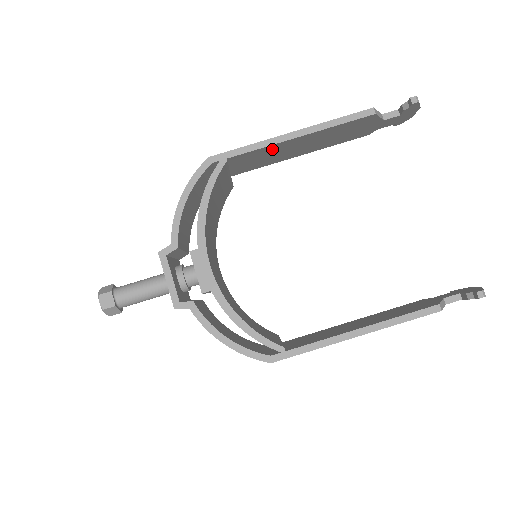
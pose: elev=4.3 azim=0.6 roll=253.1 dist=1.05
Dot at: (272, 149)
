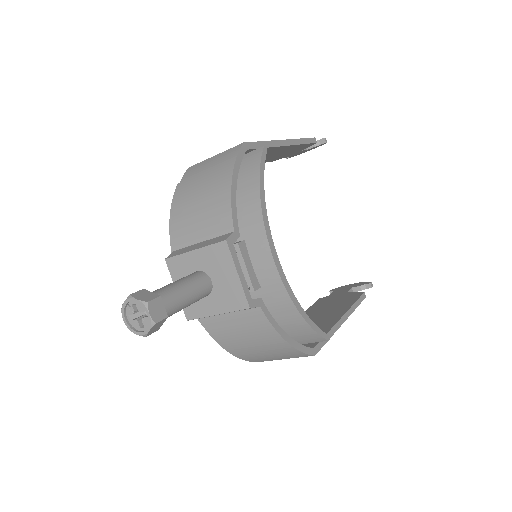
Dot at: occluded
